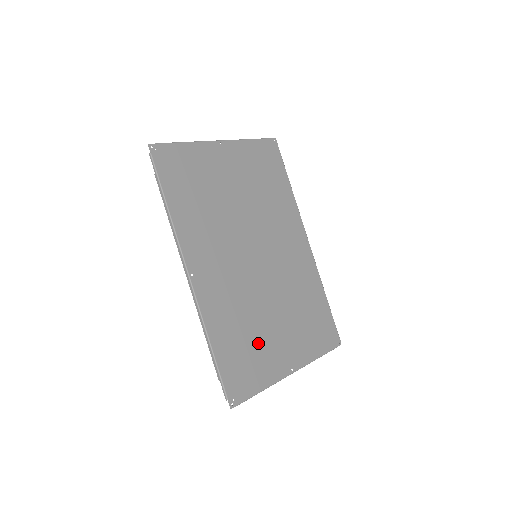
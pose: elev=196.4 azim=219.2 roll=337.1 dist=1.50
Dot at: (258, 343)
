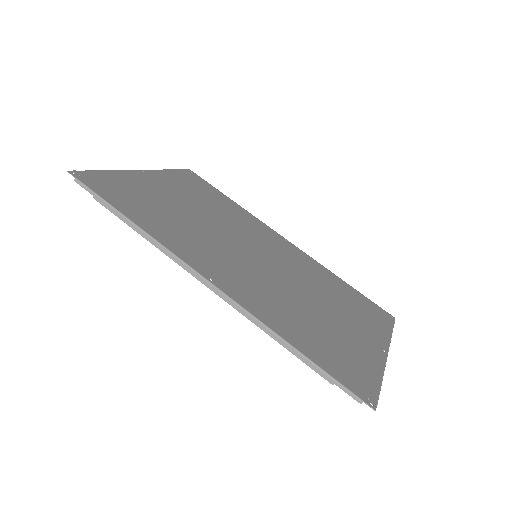
Dot at: (332, 333)
